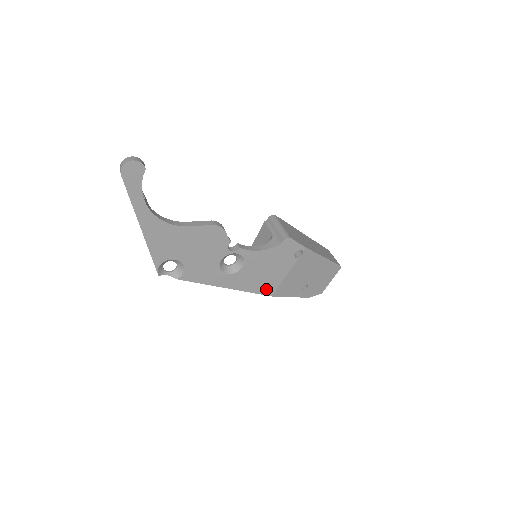
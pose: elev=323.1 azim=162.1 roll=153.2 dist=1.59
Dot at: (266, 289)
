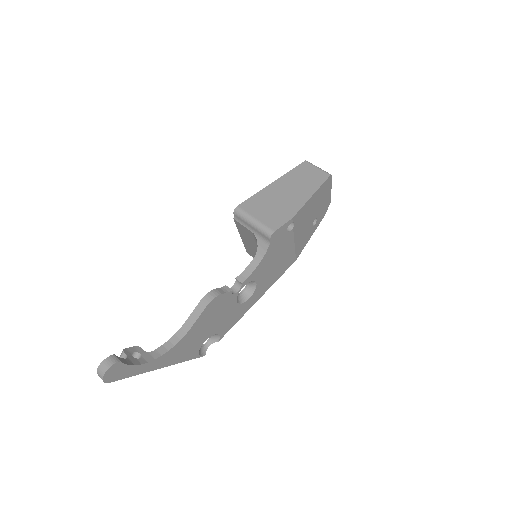
Dot at: (287, 264)
